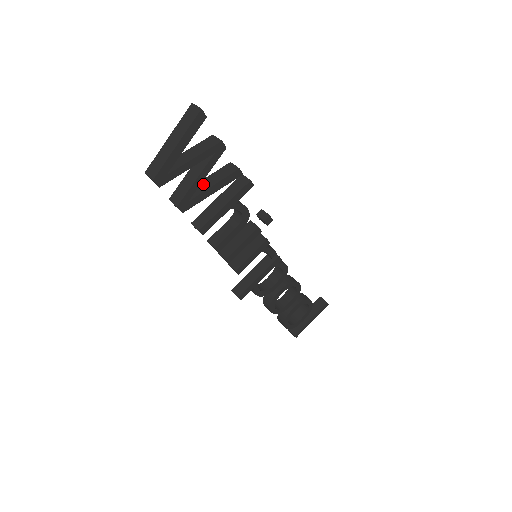
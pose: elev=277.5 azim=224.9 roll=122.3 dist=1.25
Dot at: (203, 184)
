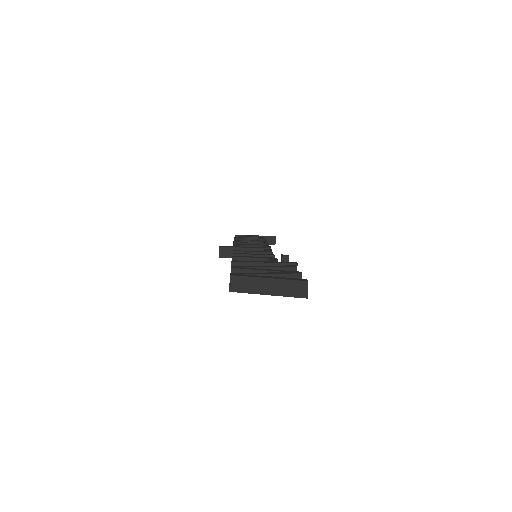
Dot at: occluded
